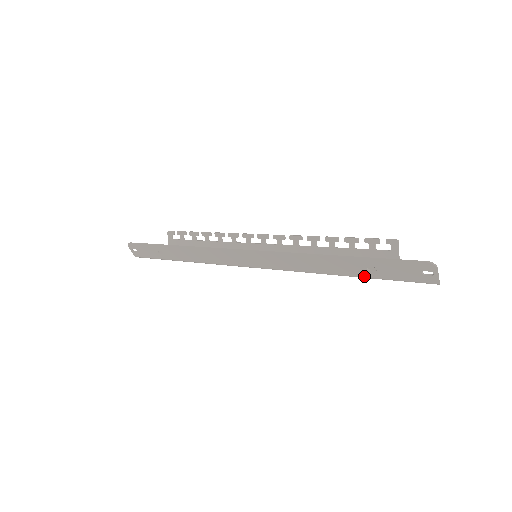
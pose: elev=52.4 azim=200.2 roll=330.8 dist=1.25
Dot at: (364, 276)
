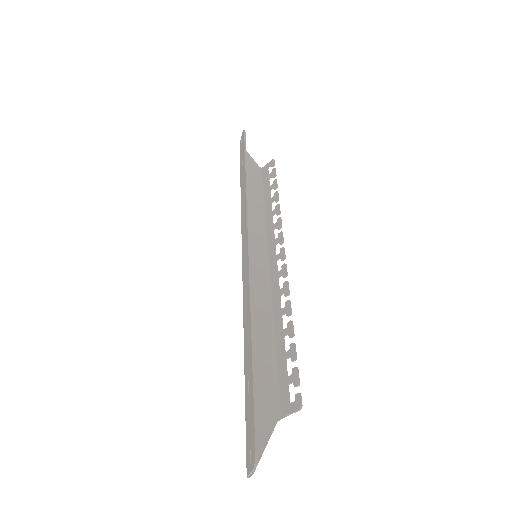
Dot at: (245, 382)
